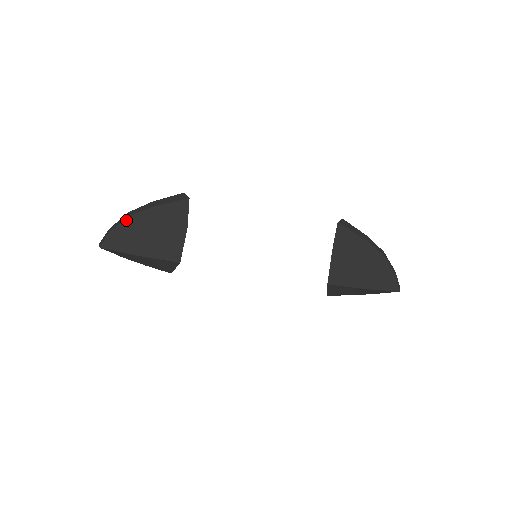
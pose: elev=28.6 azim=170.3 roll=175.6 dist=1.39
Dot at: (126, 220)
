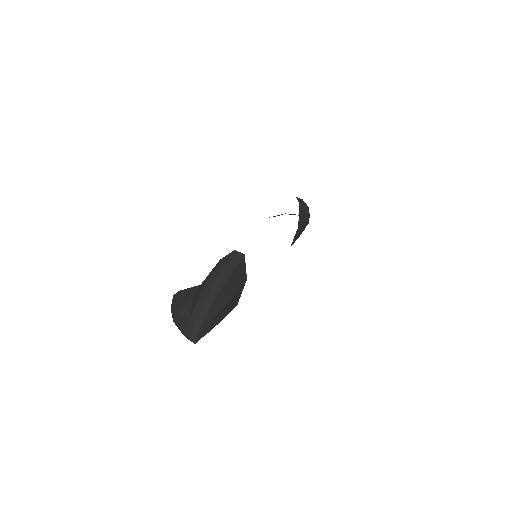
Dot at: (211, 307)
